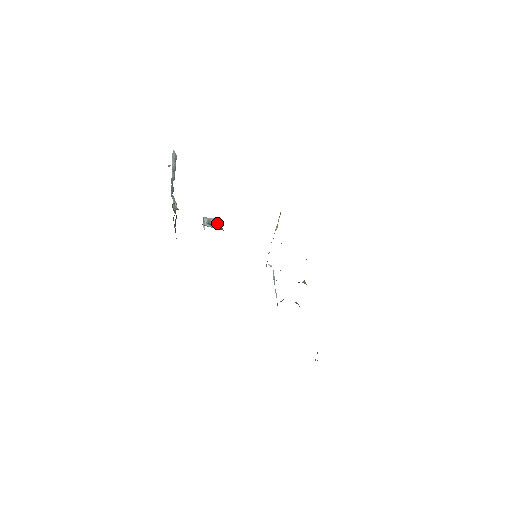
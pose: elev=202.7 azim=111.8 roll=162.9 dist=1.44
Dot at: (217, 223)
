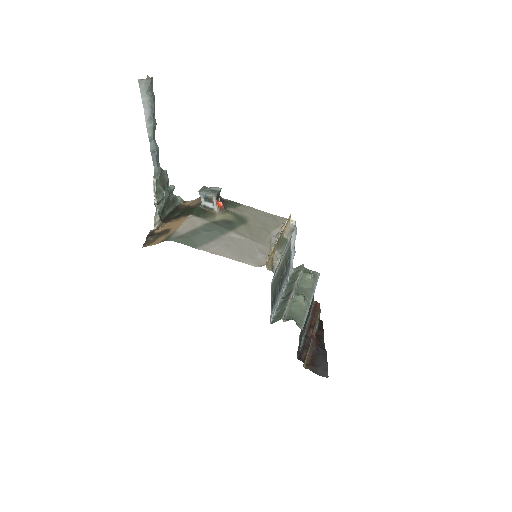
Dot at: (216, 200)
